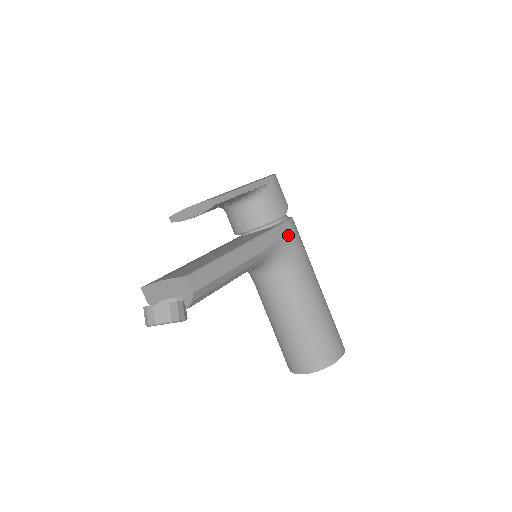
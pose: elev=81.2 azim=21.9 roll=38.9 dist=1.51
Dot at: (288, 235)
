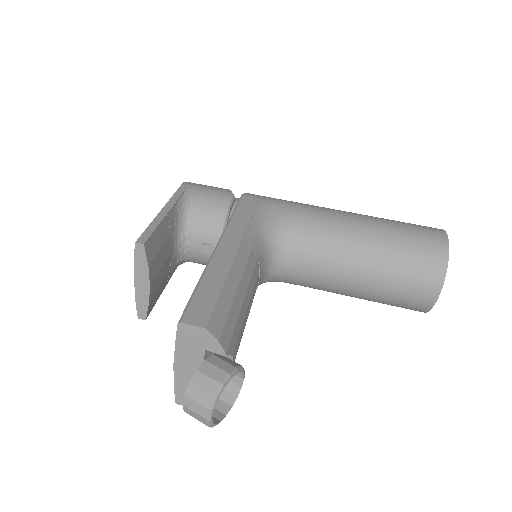
Dot at: (255, 204)
